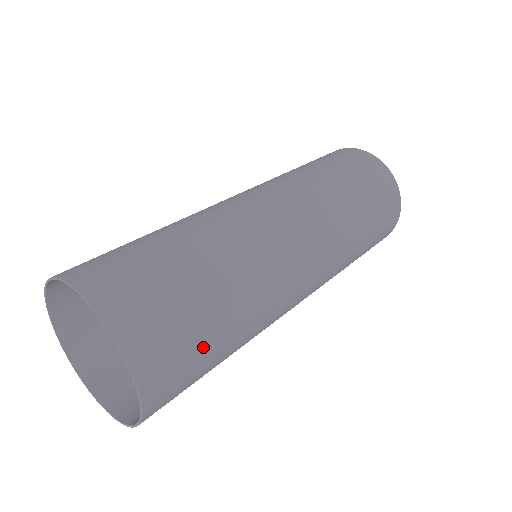
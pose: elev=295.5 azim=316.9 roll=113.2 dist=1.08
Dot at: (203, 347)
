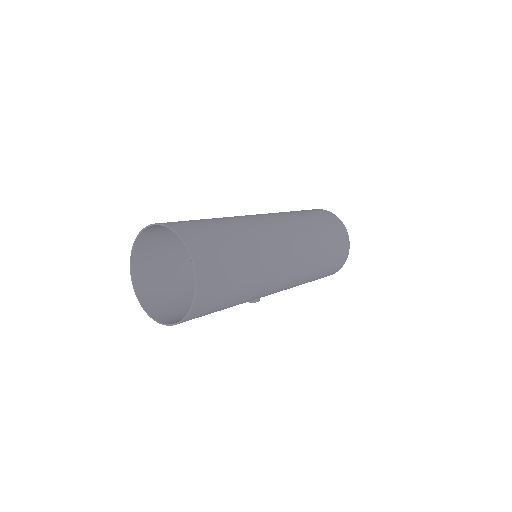
Dot at: (228, 259)
